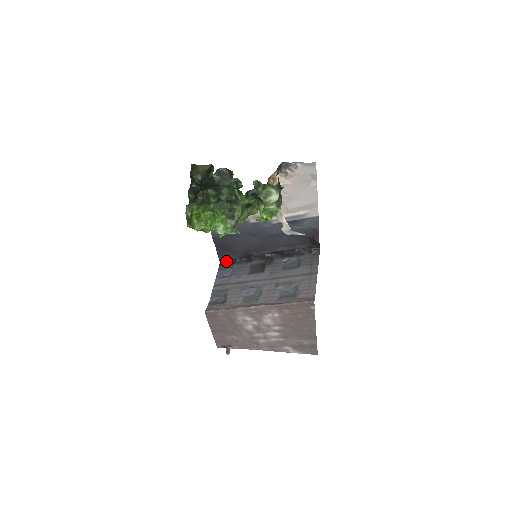
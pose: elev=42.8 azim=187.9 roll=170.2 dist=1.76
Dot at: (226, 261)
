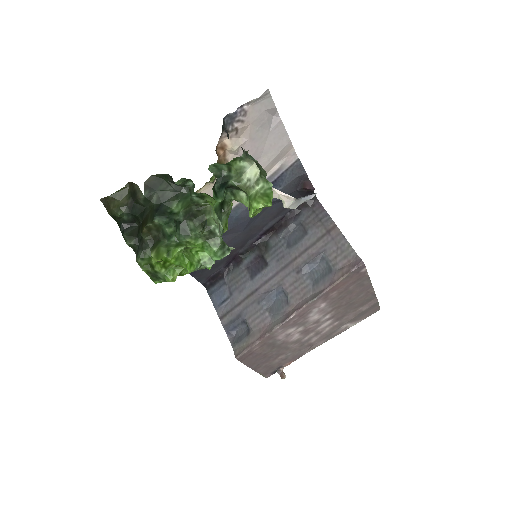
Dot at: (211, 280)
